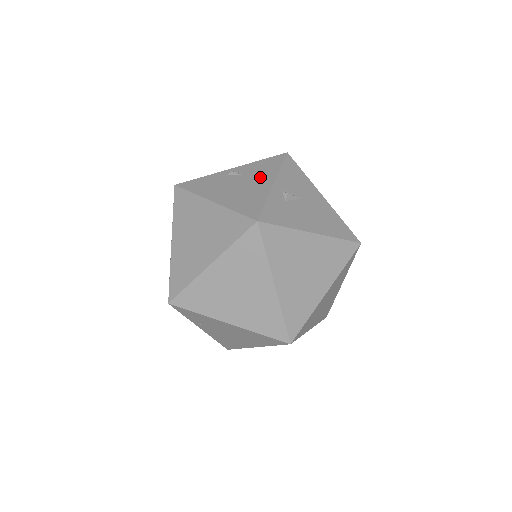
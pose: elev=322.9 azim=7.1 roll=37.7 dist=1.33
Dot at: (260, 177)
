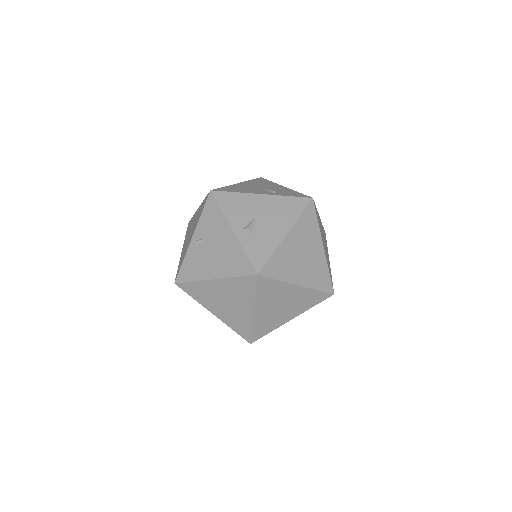
Dot at: (219, 232)
